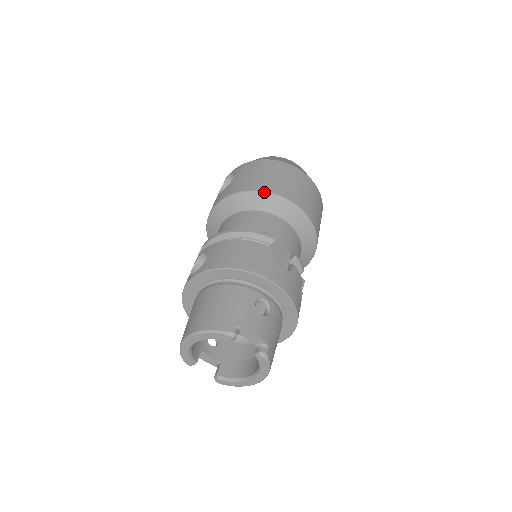
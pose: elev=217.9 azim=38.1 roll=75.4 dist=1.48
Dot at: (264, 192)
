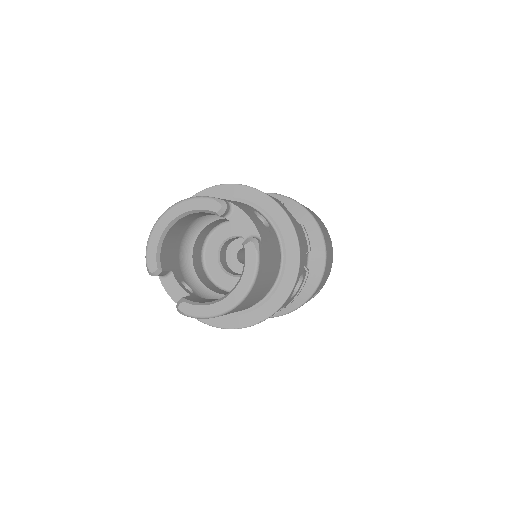
Dot at: (277, 194)
